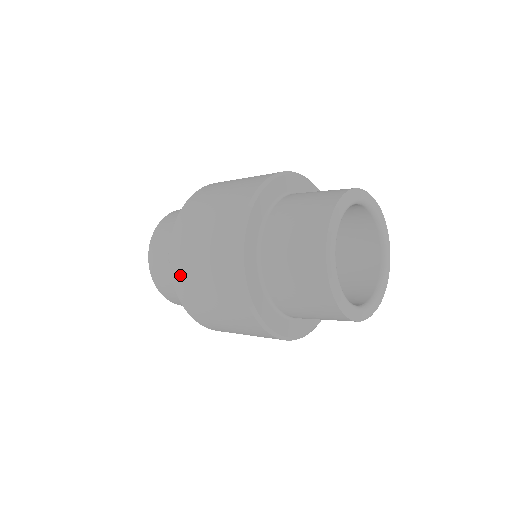
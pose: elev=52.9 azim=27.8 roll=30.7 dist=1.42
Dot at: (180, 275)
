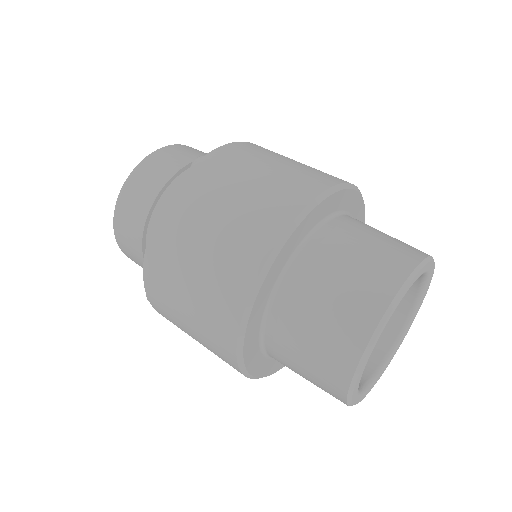
Dot at: (198, 181)
